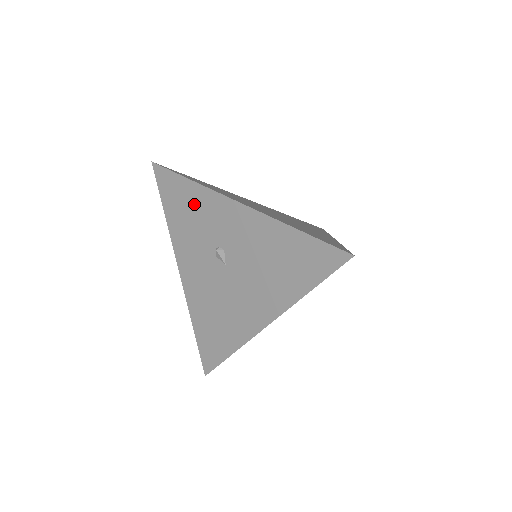
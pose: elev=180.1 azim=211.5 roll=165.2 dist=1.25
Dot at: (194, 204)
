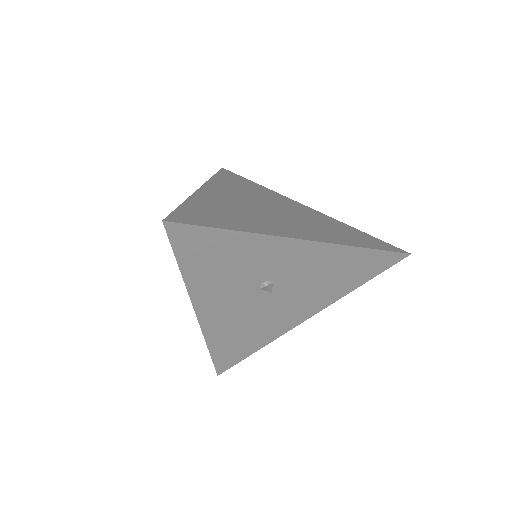
Dot at: (238, 253)
